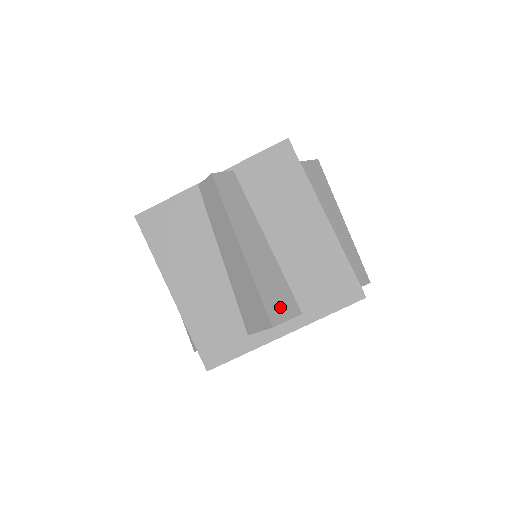
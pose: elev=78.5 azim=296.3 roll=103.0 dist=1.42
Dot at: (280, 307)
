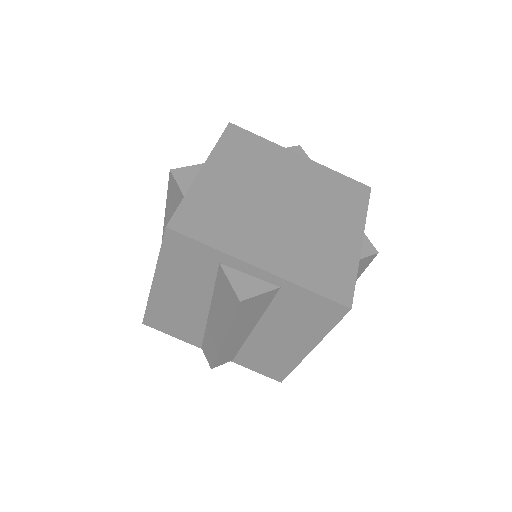
Dot at: occluded
